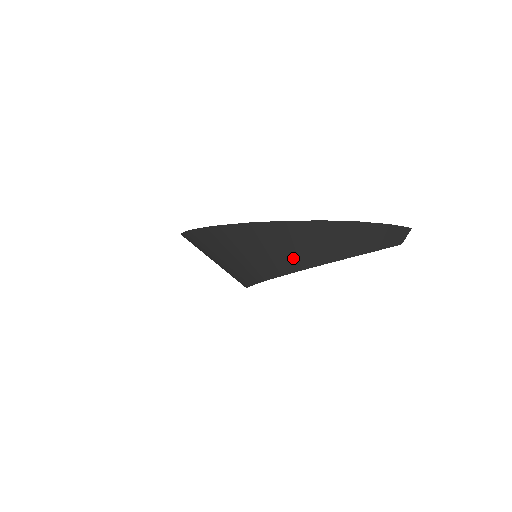
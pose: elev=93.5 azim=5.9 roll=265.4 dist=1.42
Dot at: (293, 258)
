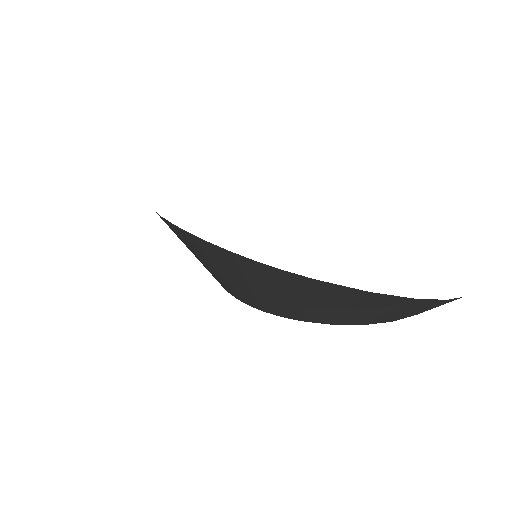
Dot at: (370, 318)
